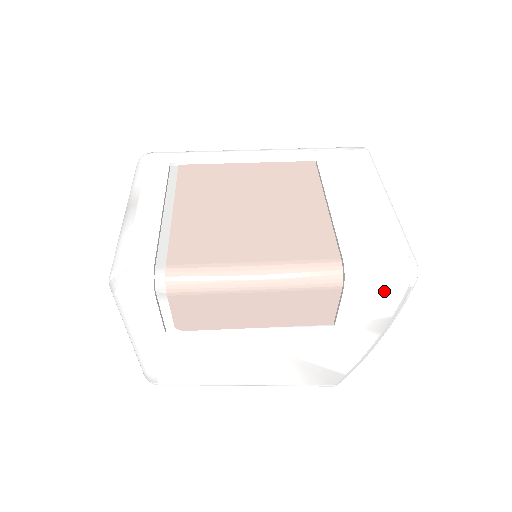
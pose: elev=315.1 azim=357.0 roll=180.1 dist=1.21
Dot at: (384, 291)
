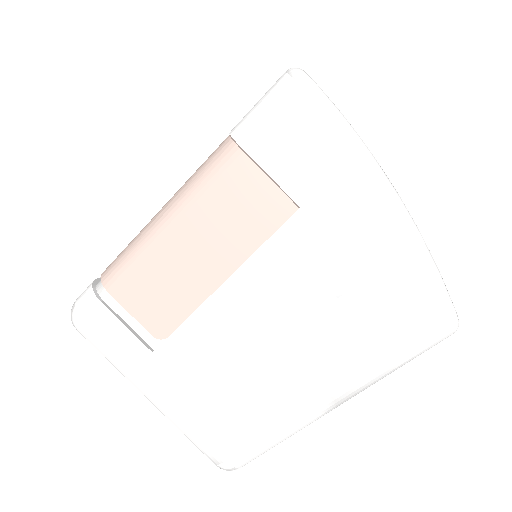
Dot at: (286, 115)
